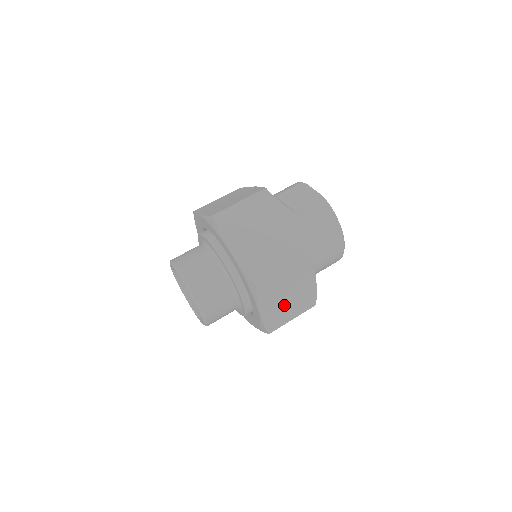
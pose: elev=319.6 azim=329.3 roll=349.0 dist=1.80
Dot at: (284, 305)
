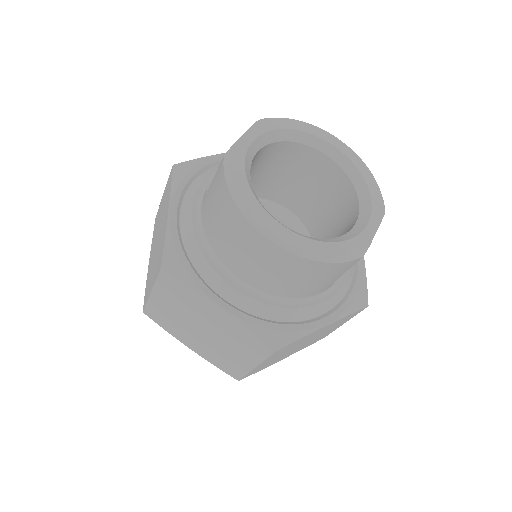
Dot at: (213, 342)
